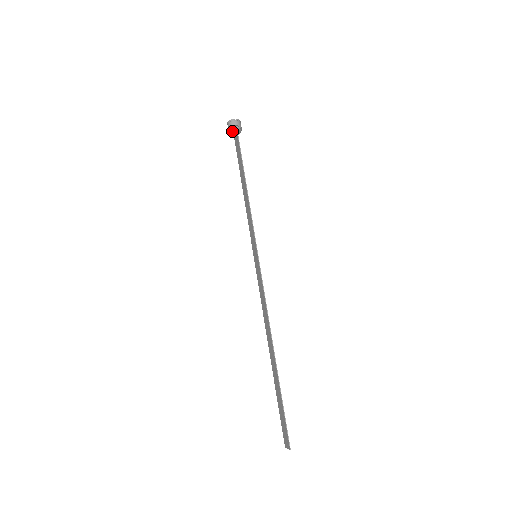
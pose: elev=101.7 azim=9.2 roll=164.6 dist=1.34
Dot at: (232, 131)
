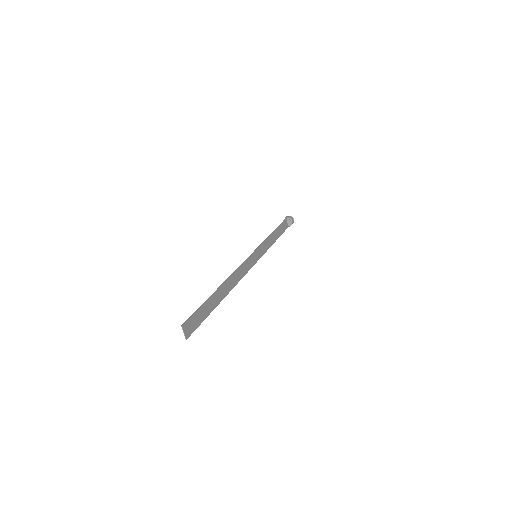
Dot at: occluded
